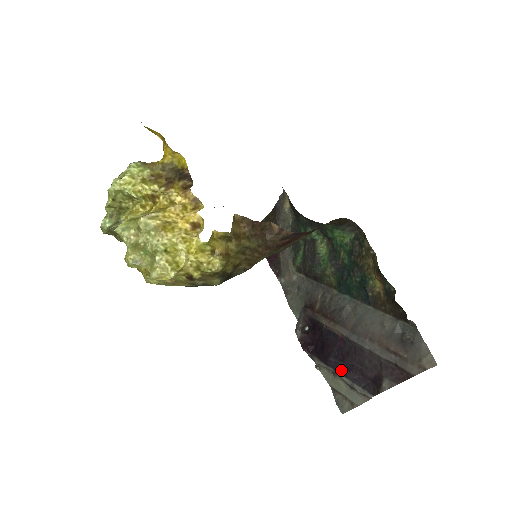
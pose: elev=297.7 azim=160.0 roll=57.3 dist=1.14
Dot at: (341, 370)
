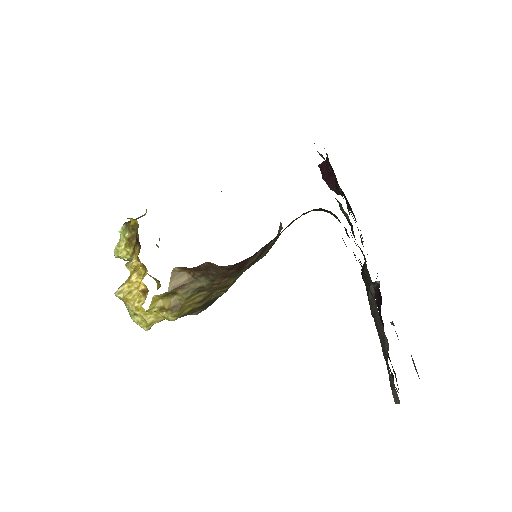
Dot at: occluded
